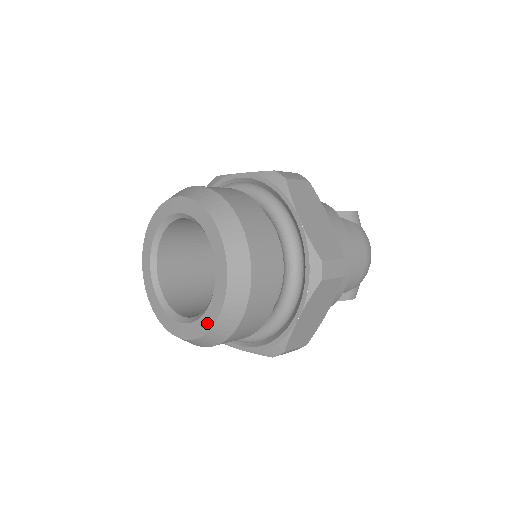
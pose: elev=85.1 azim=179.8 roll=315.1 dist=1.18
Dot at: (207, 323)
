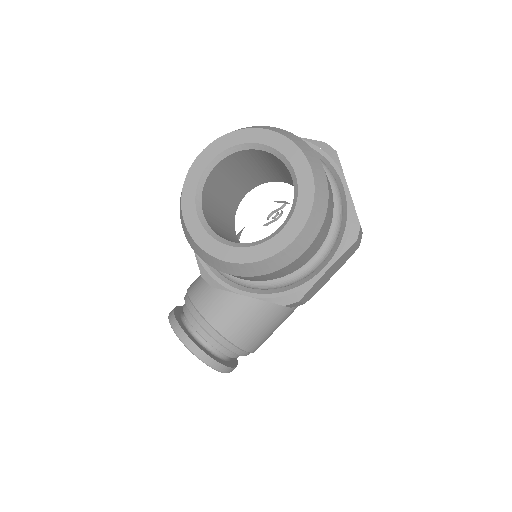
Dot at: (307, 192)
